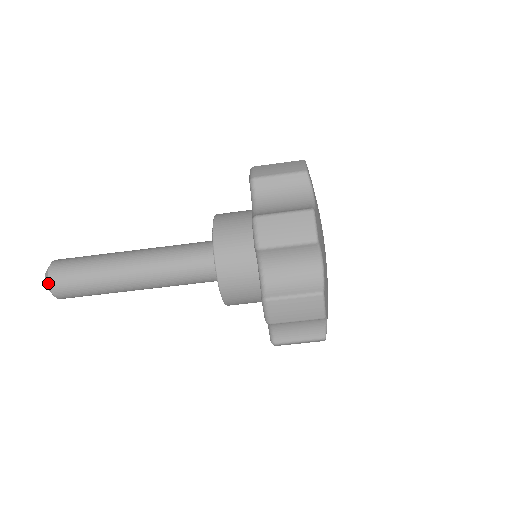
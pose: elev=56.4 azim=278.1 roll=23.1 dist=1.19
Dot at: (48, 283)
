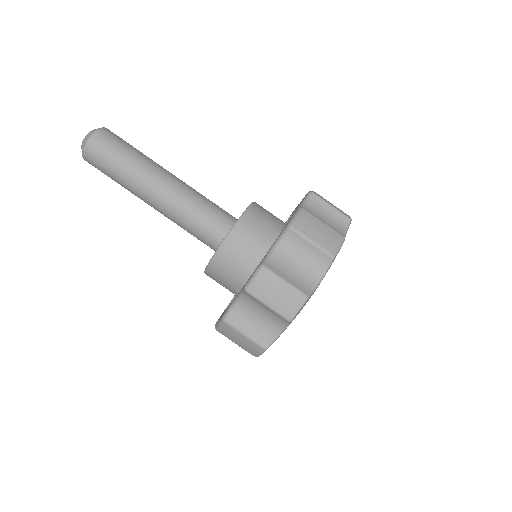
Dot at: (83, 148)
